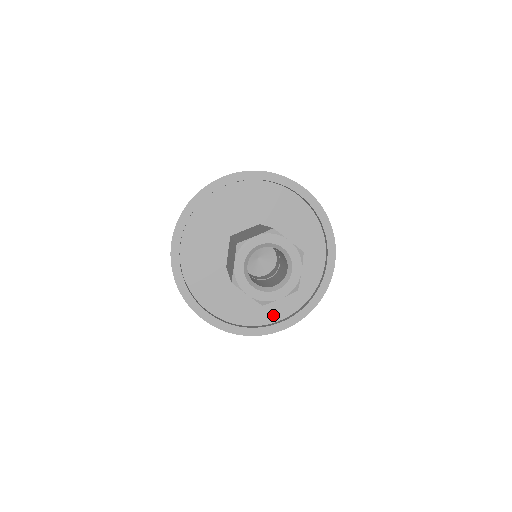
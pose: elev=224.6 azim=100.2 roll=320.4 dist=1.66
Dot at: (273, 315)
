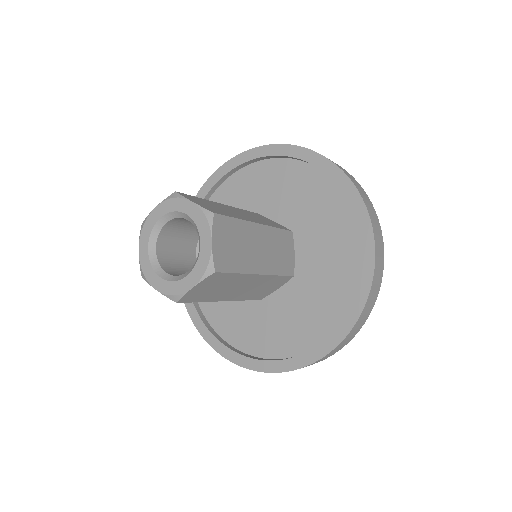
Dot at: (304, 340)
